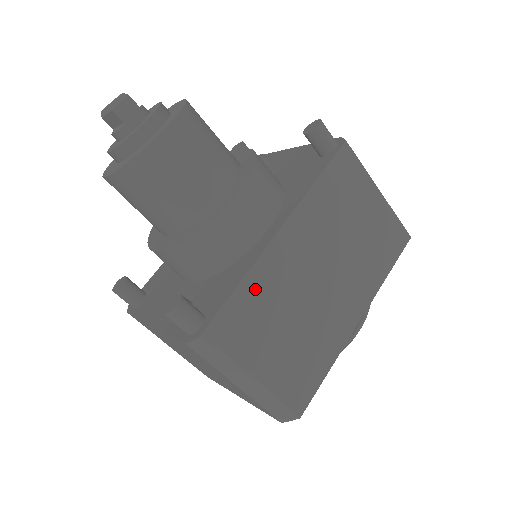
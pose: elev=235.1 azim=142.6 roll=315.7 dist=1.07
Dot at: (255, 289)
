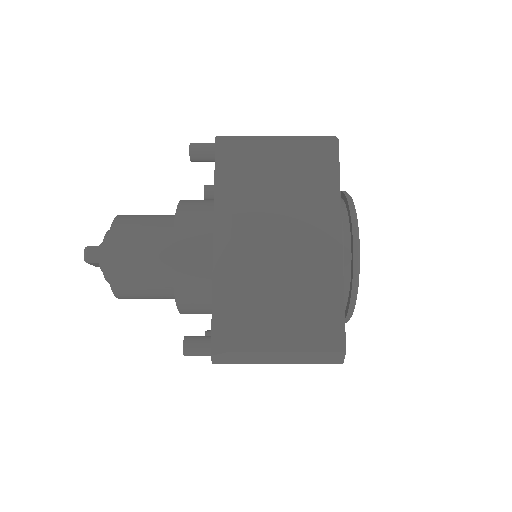
Dot at: (225, 294)
